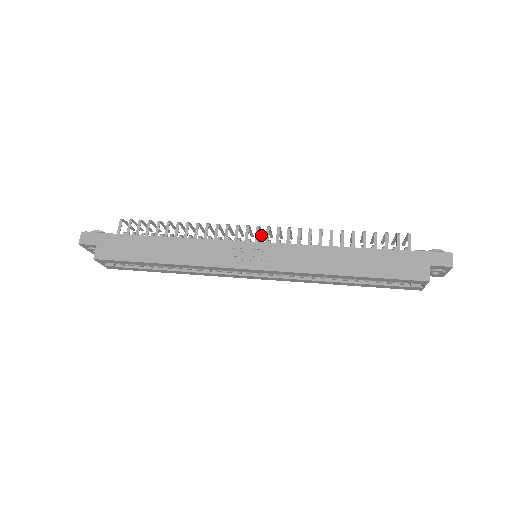
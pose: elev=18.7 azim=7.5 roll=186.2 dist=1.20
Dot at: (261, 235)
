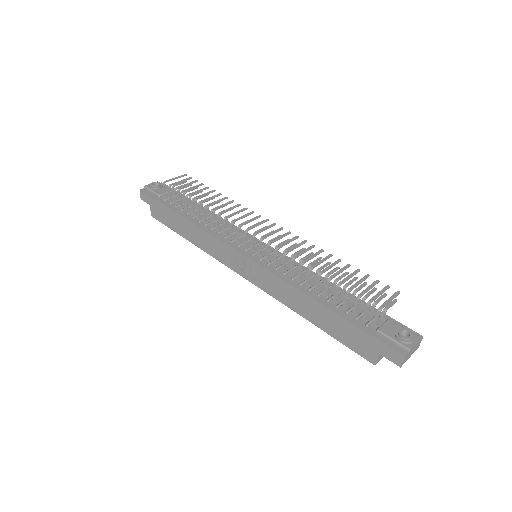
Dot at: (271, 226)
